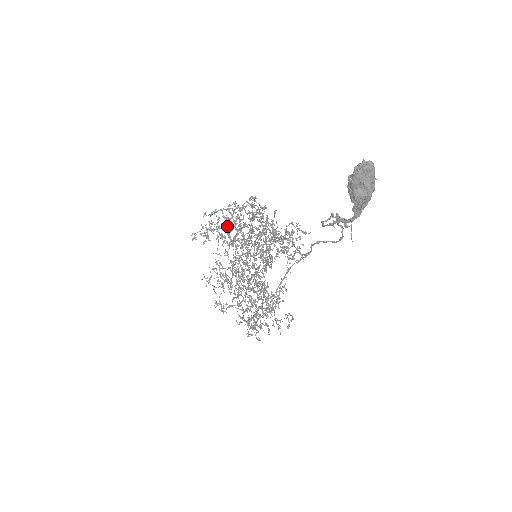
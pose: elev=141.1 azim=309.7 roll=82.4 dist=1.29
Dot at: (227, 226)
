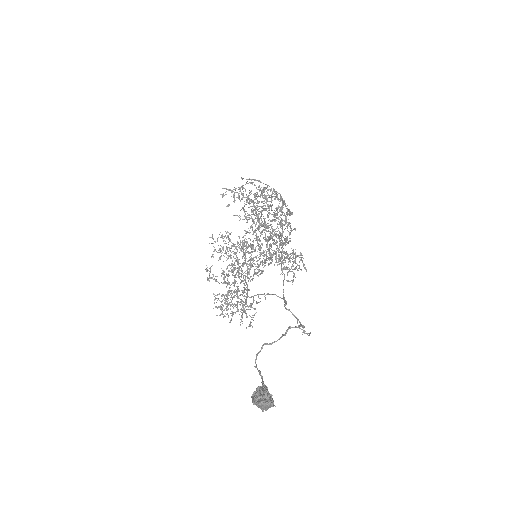
Dot at: occluded
